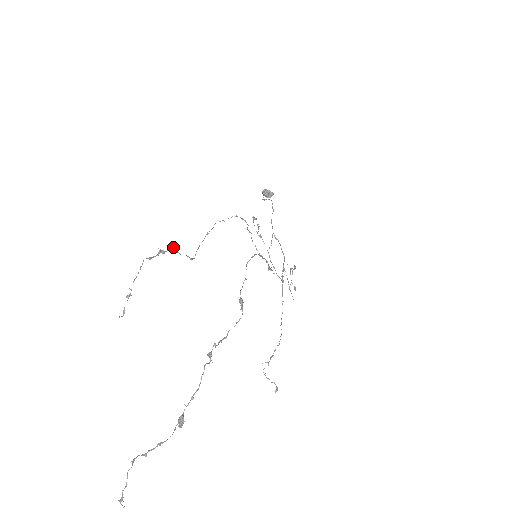
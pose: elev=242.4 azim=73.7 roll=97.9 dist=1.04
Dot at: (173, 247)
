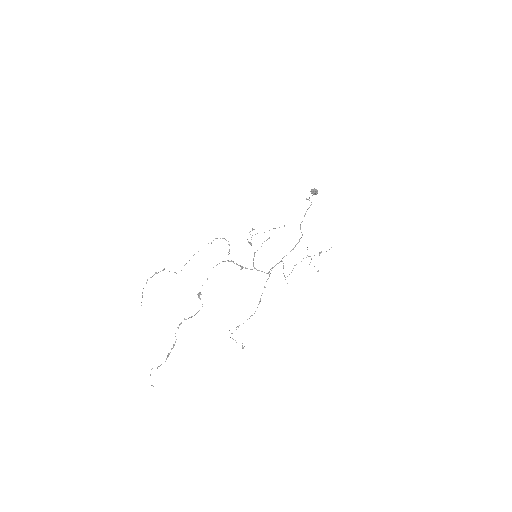
Dot at: (162, 270)
